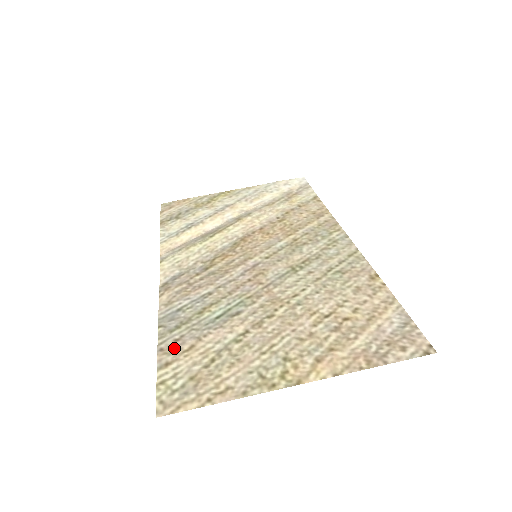
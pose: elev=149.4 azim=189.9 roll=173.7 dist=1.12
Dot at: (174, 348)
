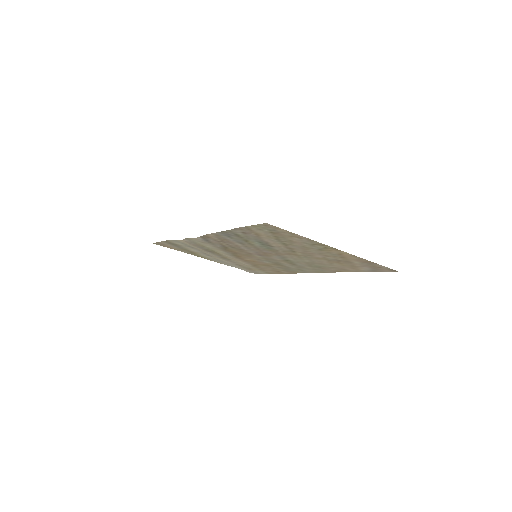
Dot at: (246, 231)
